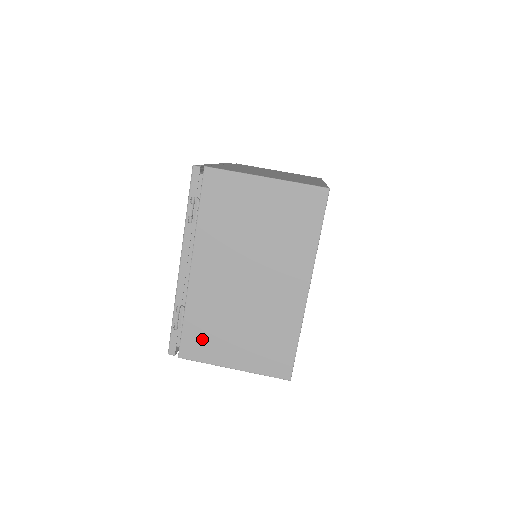
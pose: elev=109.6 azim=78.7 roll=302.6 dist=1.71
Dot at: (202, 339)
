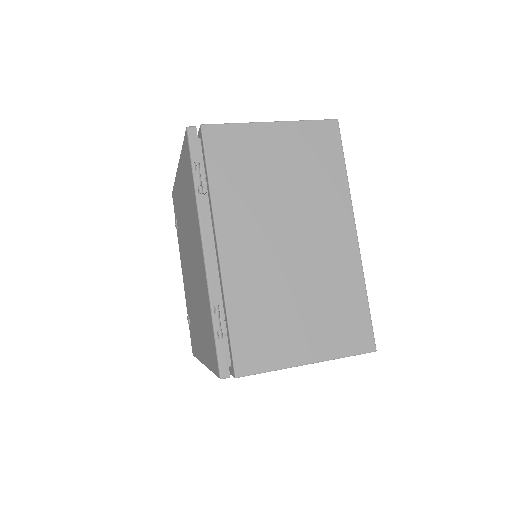
Dot at: (259, 338)
